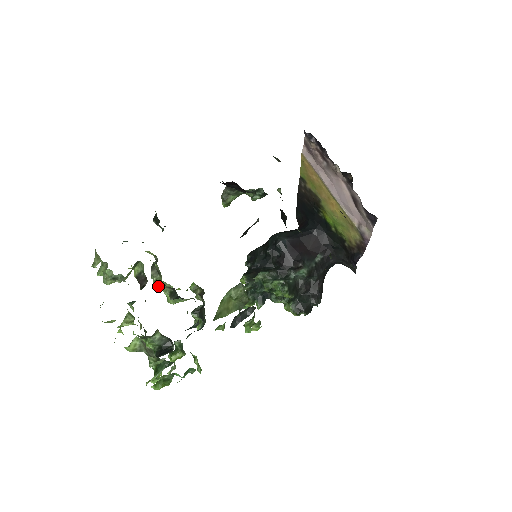
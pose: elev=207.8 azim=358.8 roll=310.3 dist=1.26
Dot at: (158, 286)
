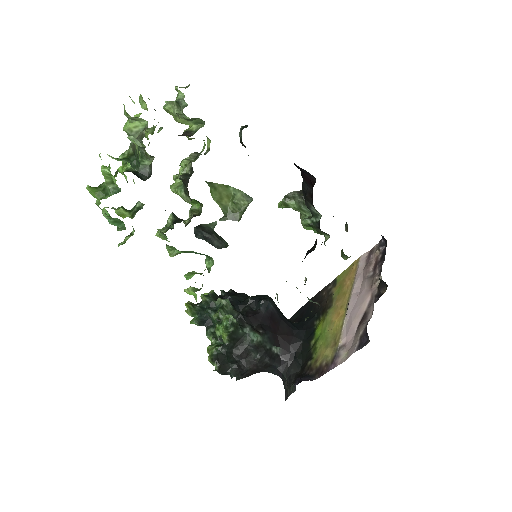
Dot at: (184, 162)
